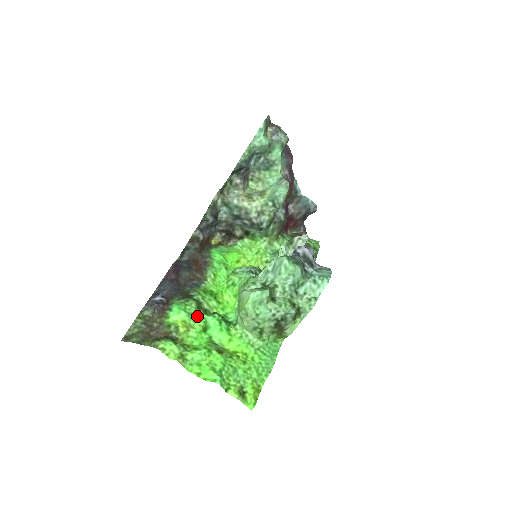
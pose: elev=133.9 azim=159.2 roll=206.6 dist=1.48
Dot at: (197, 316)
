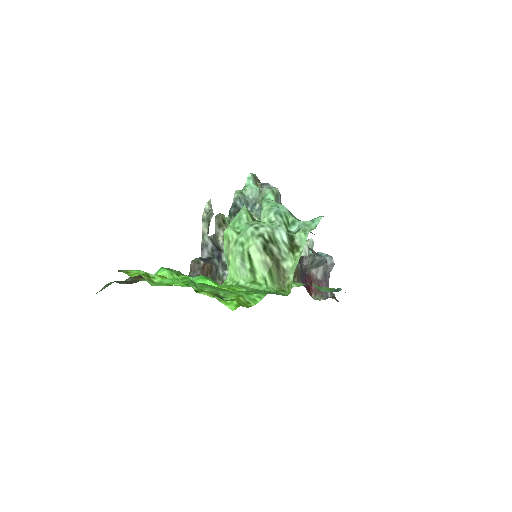
Dot at: (179, 275)
